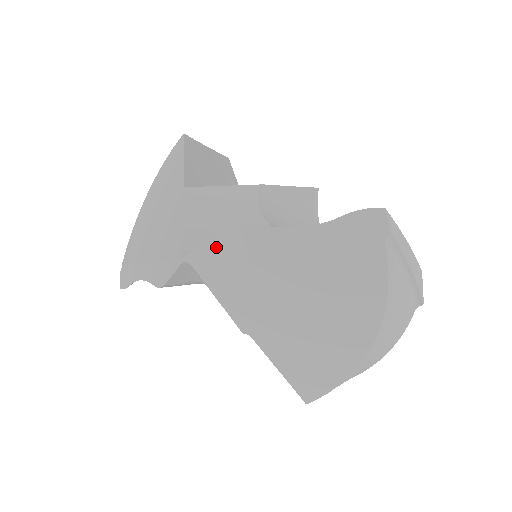
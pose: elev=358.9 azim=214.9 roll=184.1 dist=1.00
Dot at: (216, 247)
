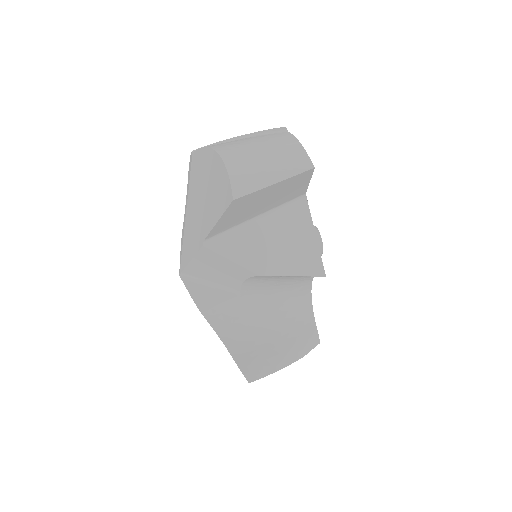
Dot at: occluded
